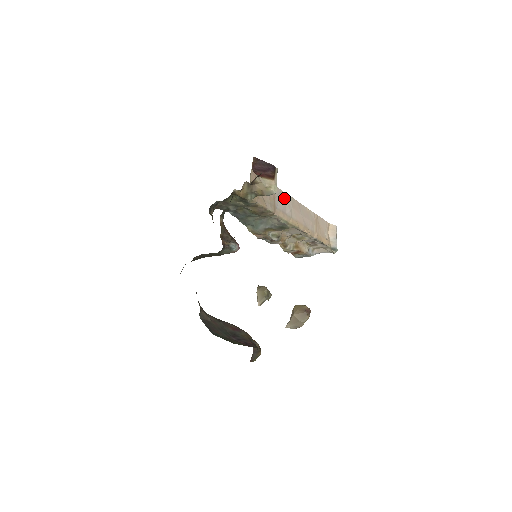
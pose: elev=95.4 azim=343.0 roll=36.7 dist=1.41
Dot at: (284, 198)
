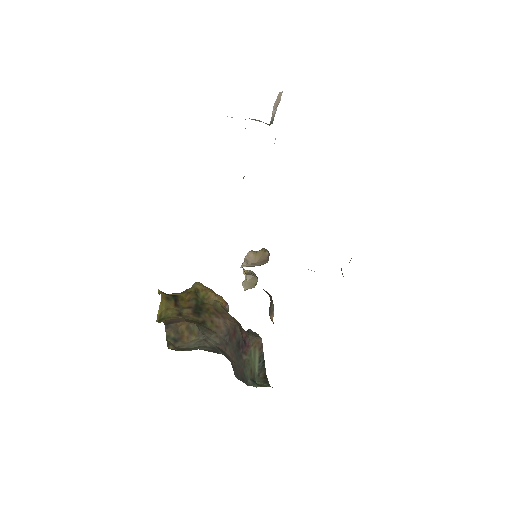
Dot at: occluded
